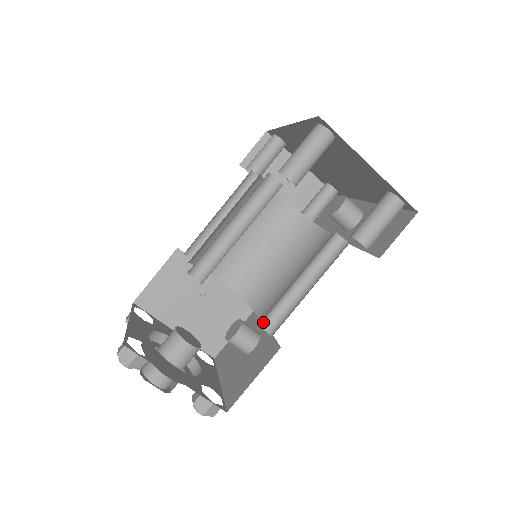
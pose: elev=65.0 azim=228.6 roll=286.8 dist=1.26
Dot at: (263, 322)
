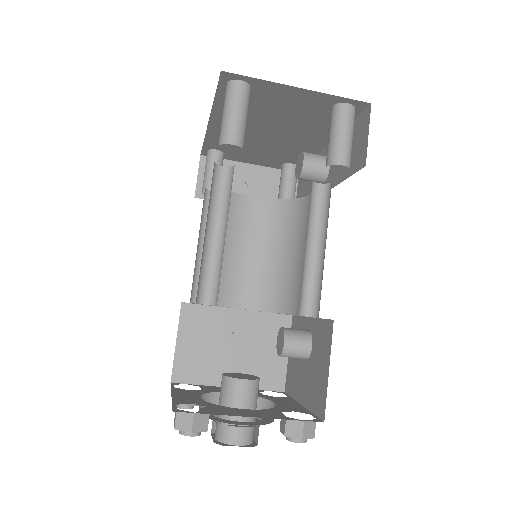
Dot at: (301, 309)
